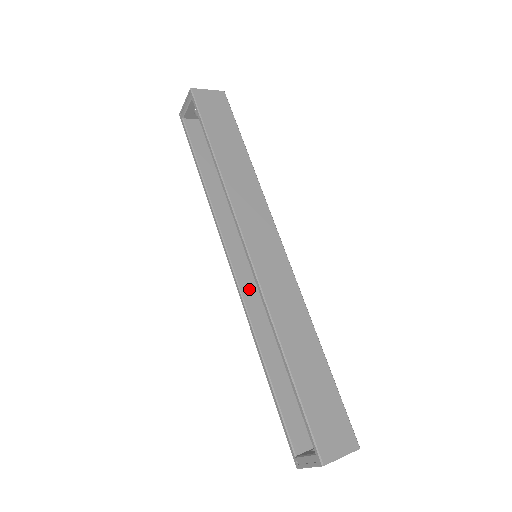
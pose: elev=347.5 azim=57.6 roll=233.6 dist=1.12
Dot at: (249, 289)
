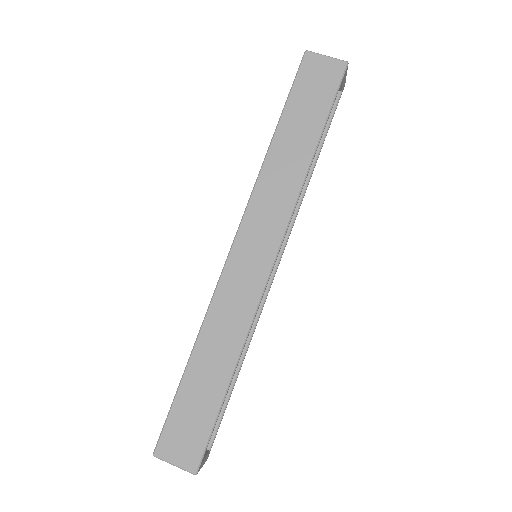
Dot at: occluded
